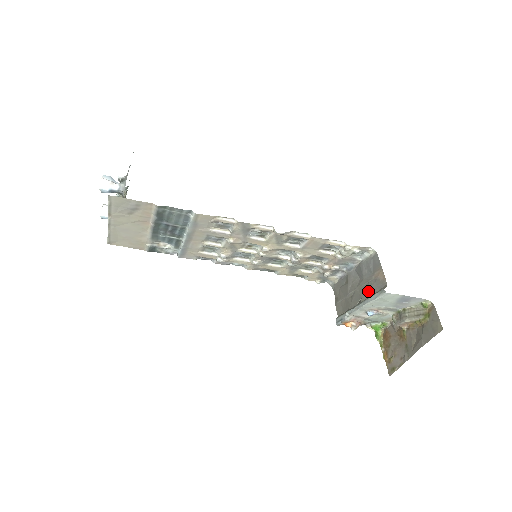
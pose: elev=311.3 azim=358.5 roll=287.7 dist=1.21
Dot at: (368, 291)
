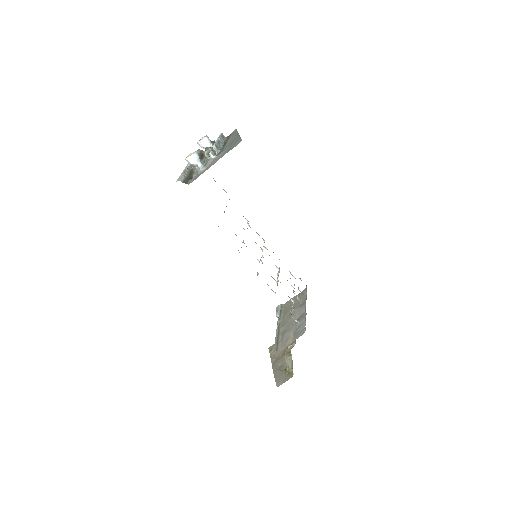
Dot at: (284, 333)
